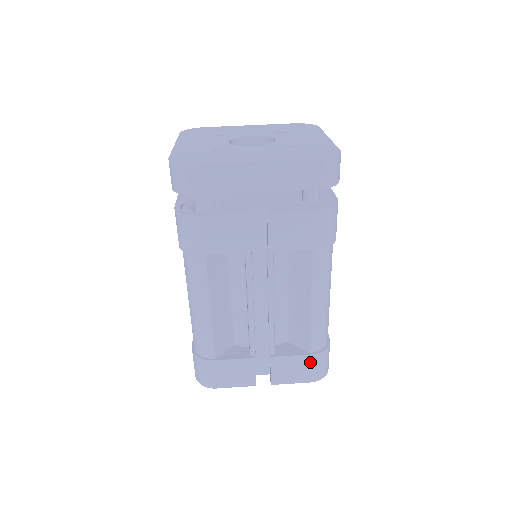
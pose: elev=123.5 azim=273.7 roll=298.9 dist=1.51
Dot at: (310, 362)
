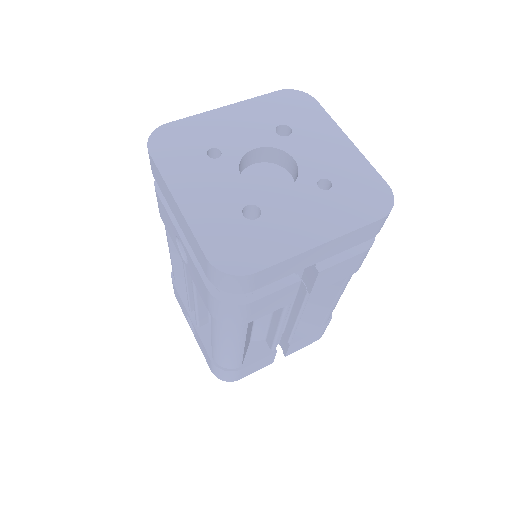
Dot at: (320, 332)
